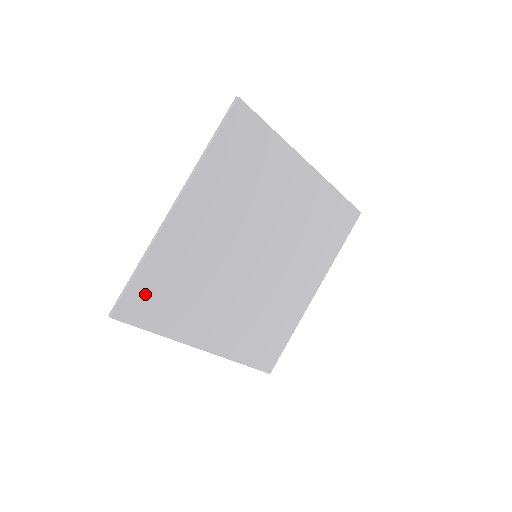
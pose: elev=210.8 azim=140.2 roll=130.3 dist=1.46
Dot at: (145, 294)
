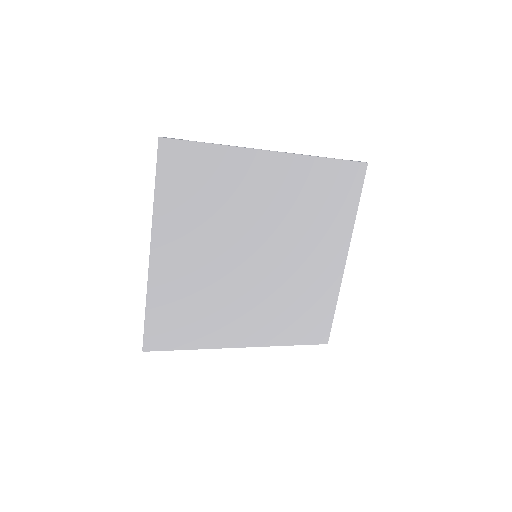
Dot at: (163, 326)
